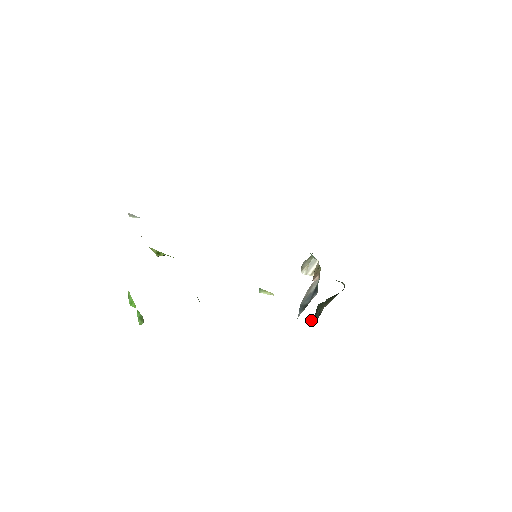
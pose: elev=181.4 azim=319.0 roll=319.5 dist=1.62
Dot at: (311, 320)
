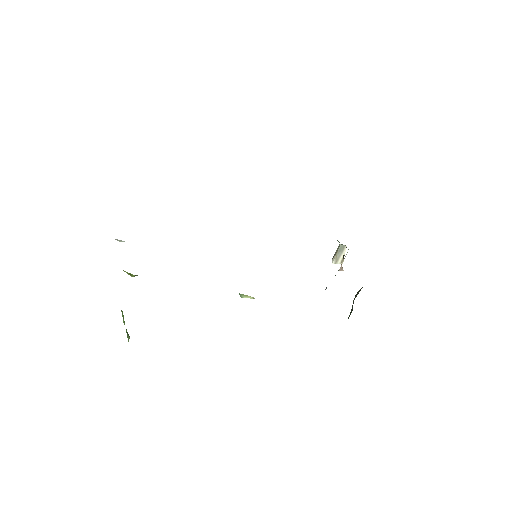
Dot at: occluded
